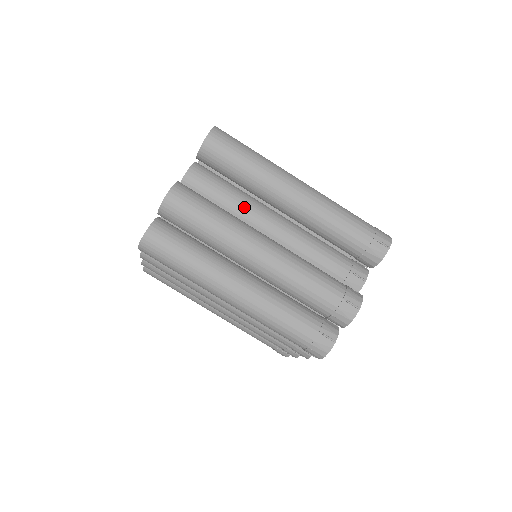
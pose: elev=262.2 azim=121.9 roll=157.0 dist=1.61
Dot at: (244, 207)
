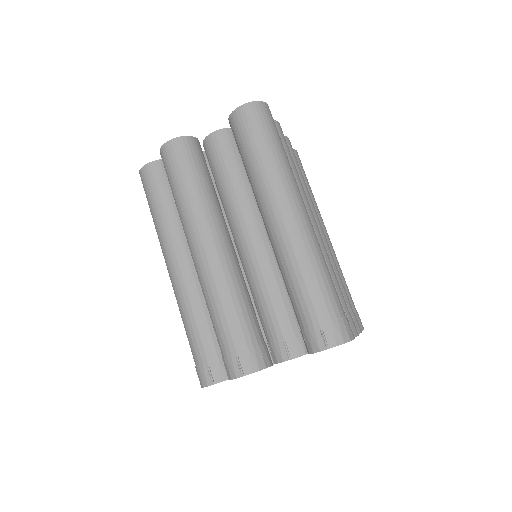
Dot at: (235, 198)
